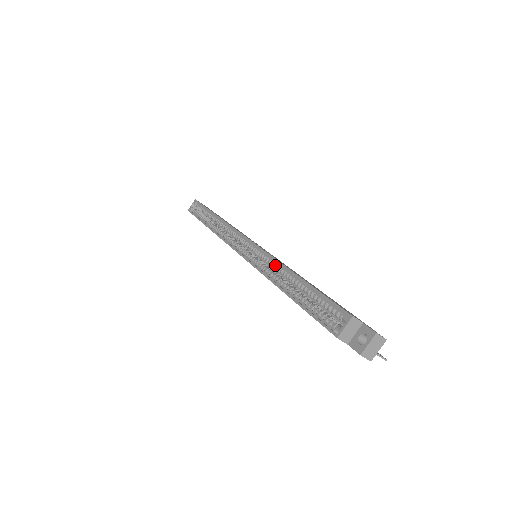
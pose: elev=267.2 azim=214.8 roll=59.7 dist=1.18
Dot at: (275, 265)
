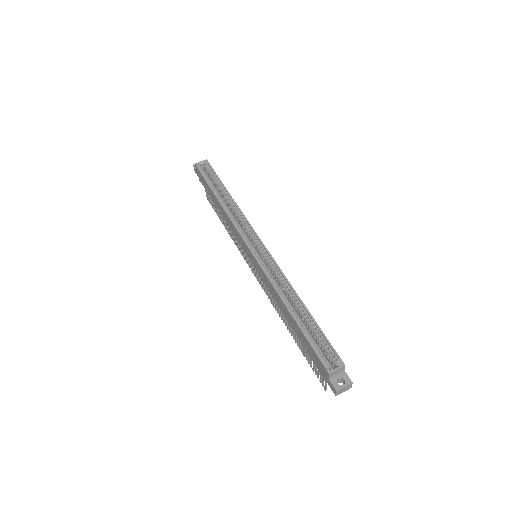
Dot at: (284, 283)
